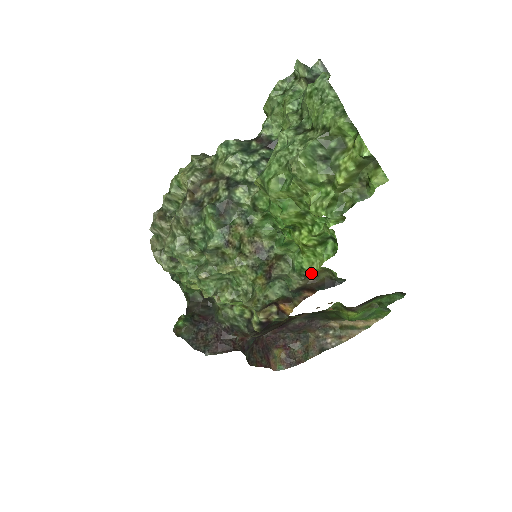
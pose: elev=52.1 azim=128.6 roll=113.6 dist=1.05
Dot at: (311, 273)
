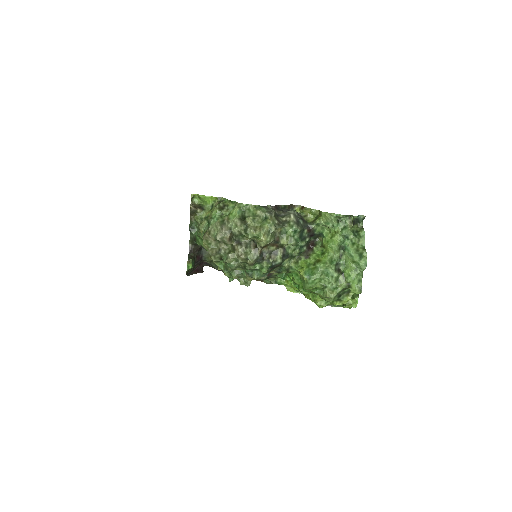
Dot at: occluded
